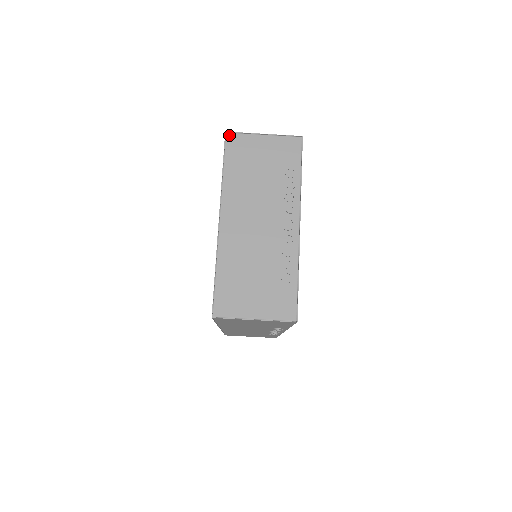
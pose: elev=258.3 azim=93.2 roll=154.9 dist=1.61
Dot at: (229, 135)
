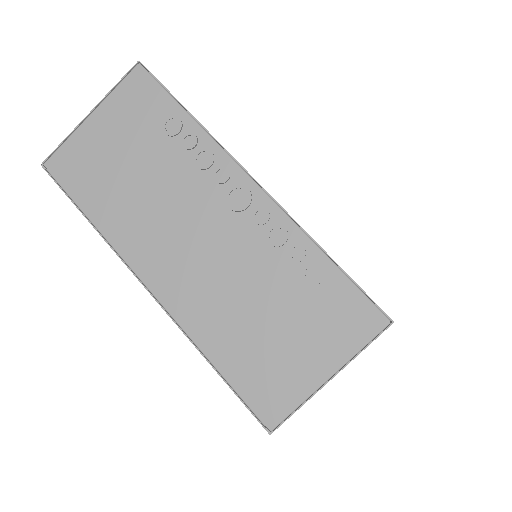
Dot at: (49, 164)
